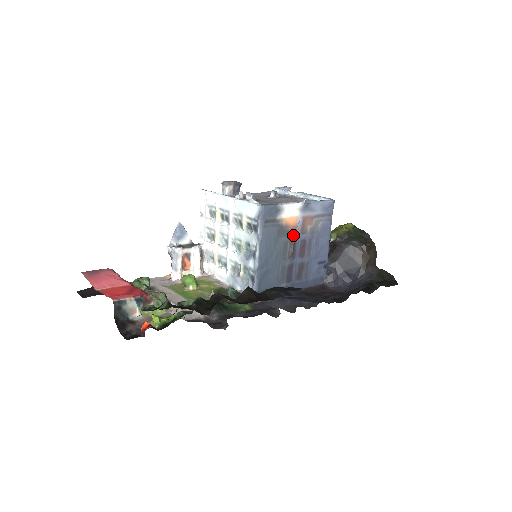
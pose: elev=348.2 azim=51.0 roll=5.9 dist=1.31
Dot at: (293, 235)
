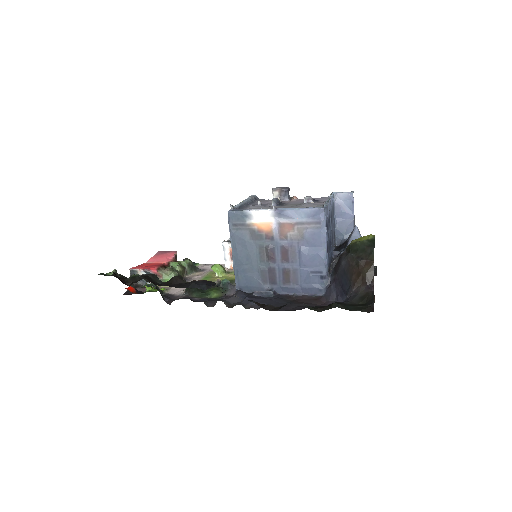
Dot at: (270, 240)
